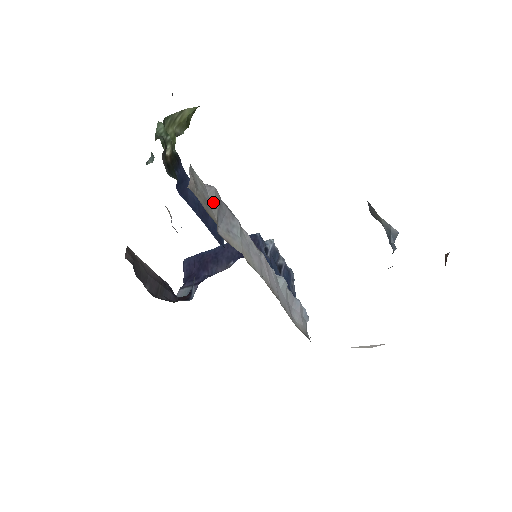
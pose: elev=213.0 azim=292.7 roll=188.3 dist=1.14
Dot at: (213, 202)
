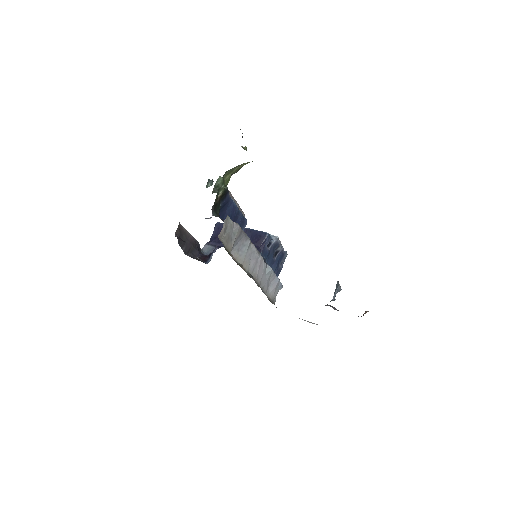
Dot at: (235, 235)
